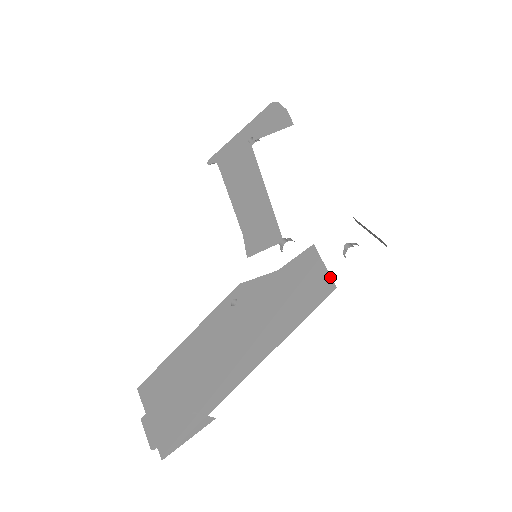
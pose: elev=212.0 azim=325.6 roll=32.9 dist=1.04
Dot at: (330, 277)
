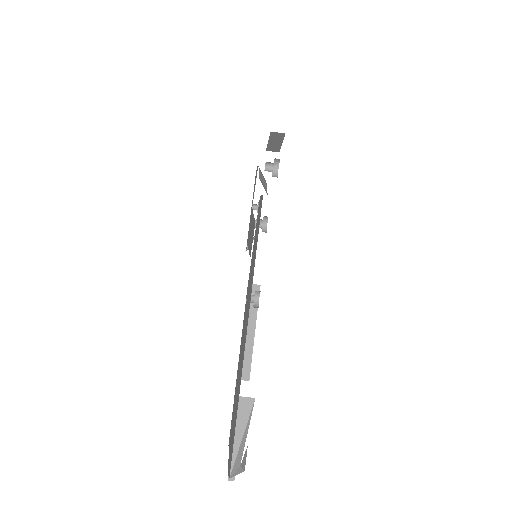
Dot at: (262, 196)
